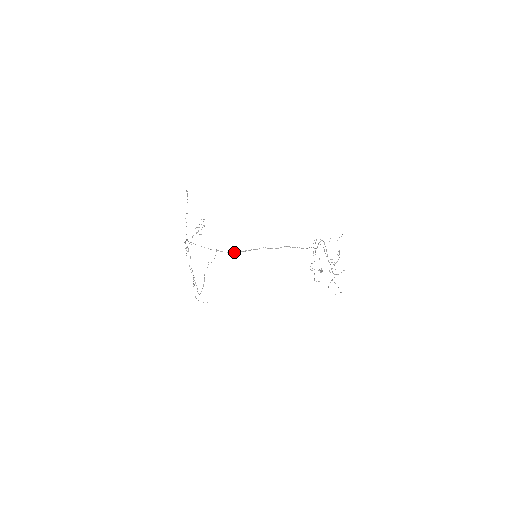
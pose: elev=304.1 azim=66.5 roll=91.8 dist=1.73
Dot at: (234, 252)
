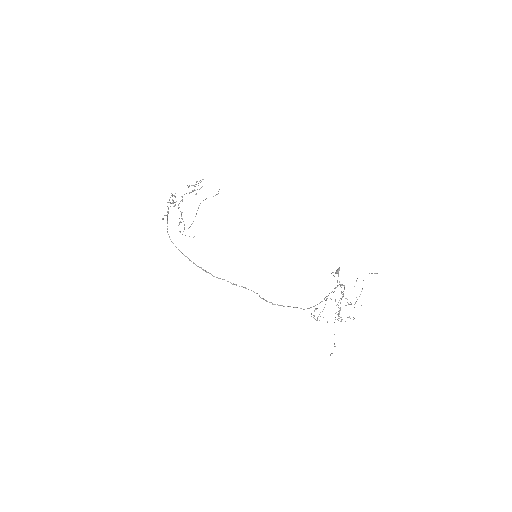
Dot at: (219, 278)
